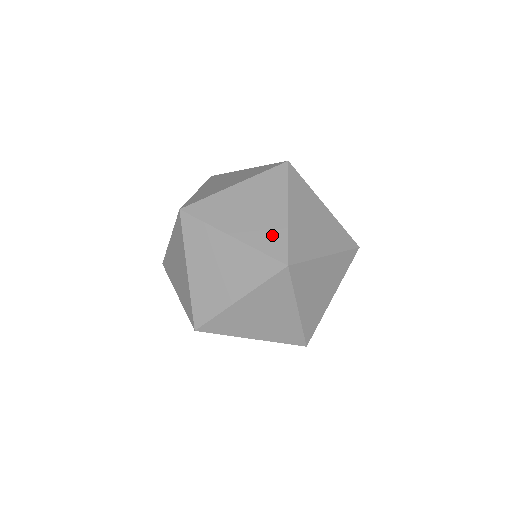
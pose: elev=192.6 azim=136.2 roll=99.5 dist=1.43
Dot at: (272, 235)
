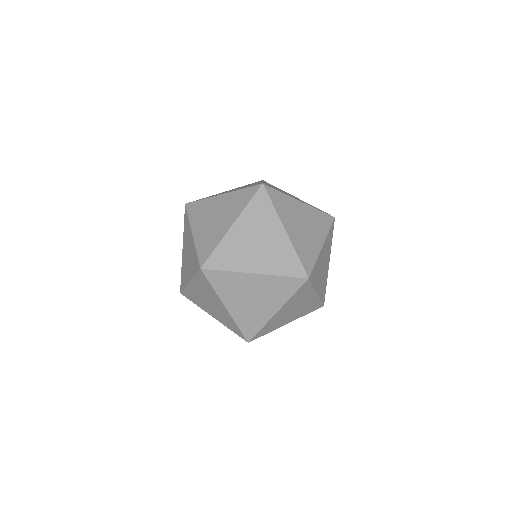
Dot at: (253, 322)
